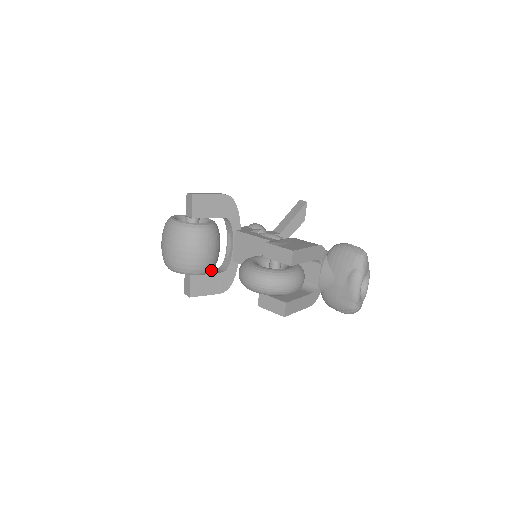
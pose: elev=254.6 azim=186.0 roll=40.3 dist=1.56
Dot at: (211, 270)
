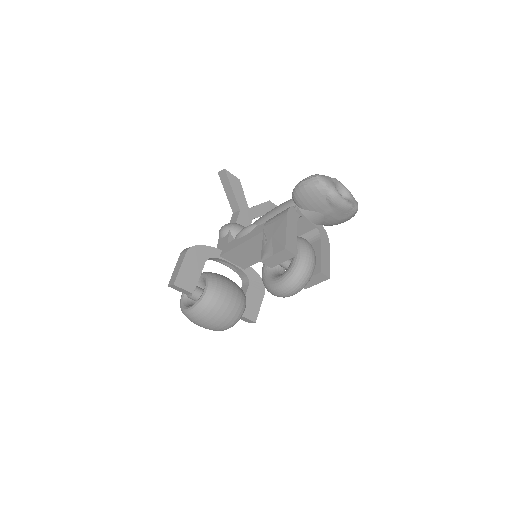
Dot at: (245, 297)
